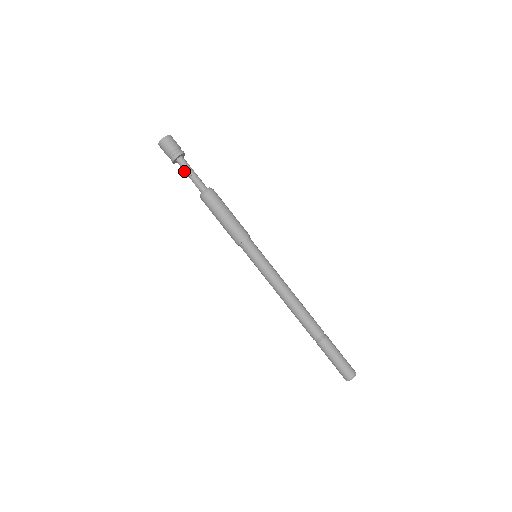
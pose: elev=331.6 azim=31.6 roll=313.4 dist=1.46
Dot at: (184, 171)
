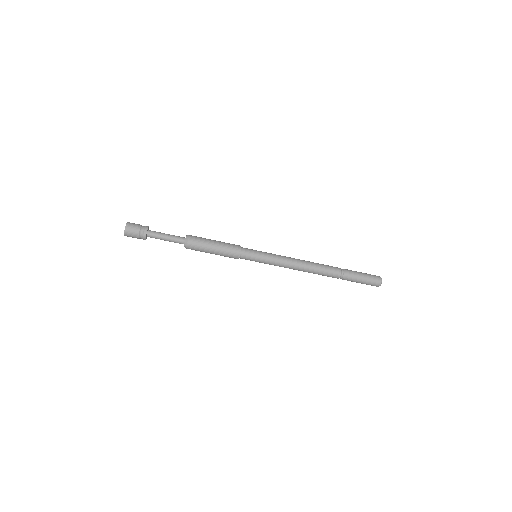
Dot at: (158, 238)
